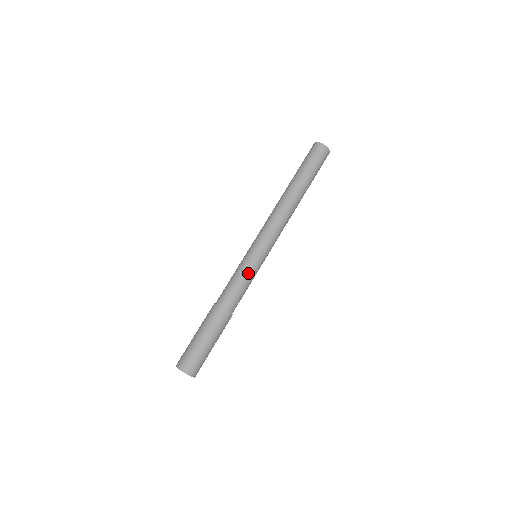
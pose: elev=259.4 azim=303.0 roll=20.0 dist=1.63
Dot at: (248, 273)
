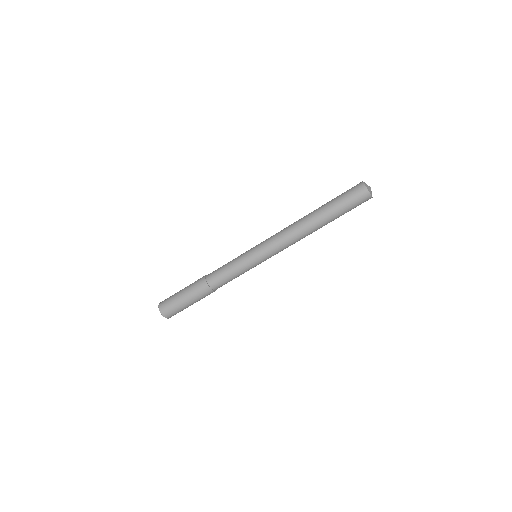
Dot at: (236, 262)
